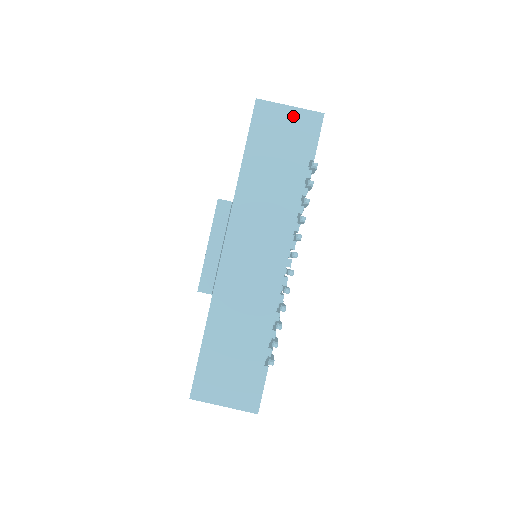
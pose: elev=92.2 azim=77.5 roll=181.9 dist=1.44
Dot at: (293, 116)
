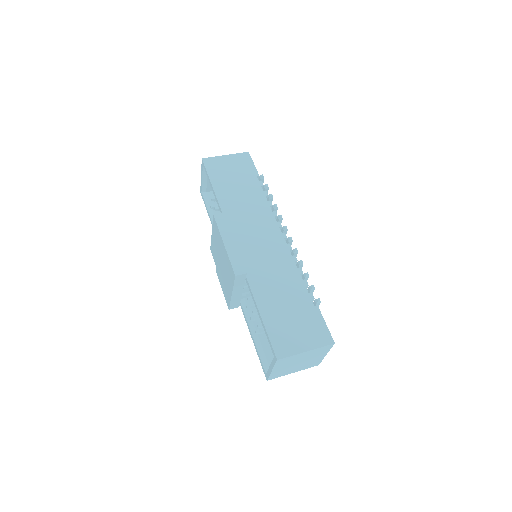
Dot at: (231, 159)
